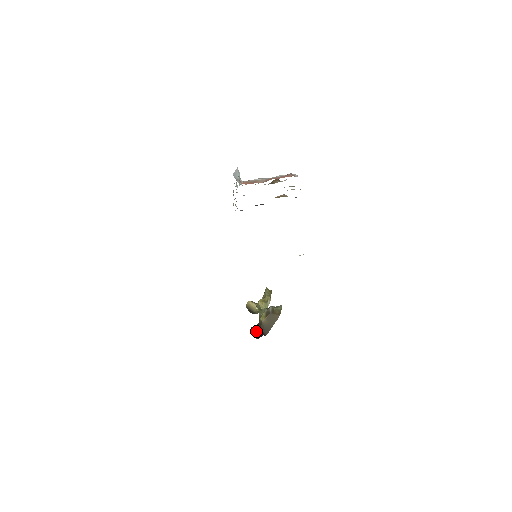
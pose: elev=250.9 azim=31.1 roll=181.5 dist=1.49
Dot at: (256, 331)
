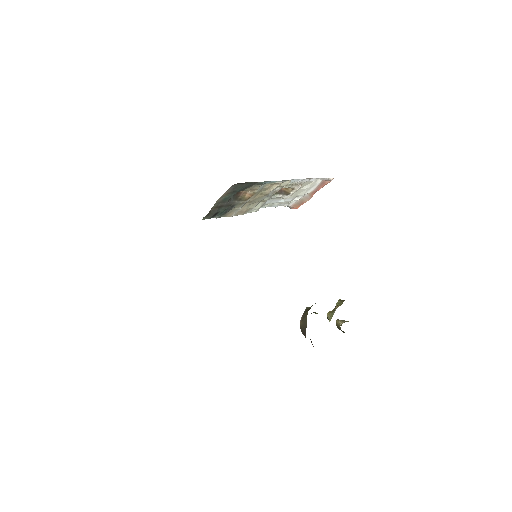
Dot at: (310, 339)
